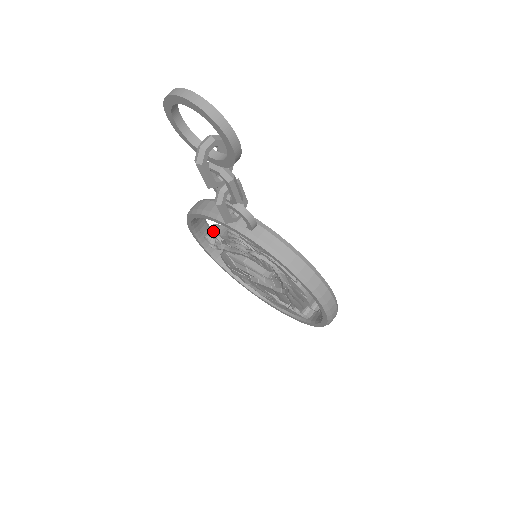
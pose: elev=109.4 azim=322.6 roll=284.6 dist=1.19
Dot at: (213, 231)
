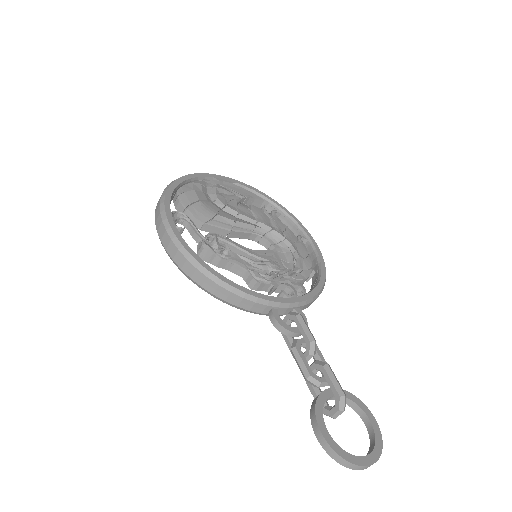
Dot at: (212, 263)
